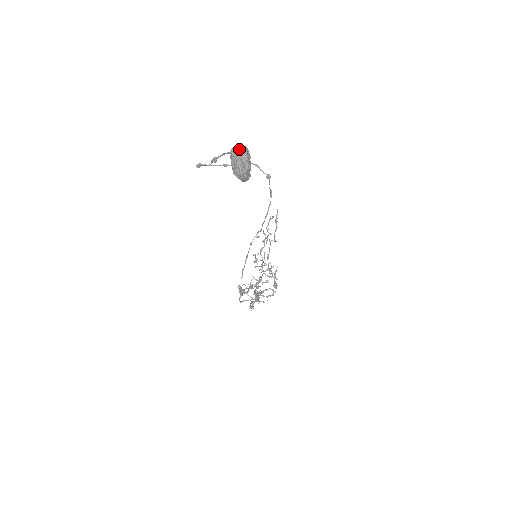
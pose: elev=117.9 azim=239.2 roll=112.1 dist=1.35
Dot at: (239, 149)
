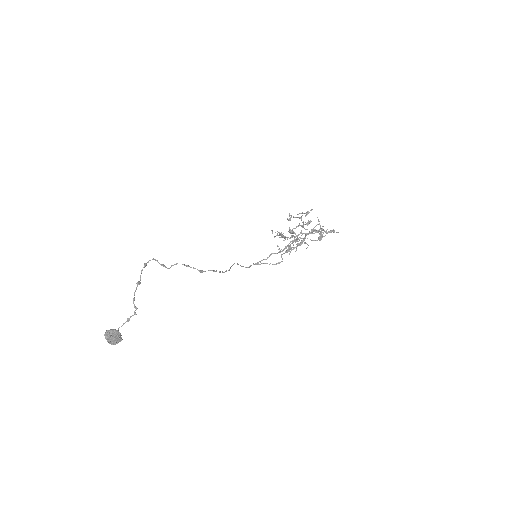
Dot at: (105, 338)
